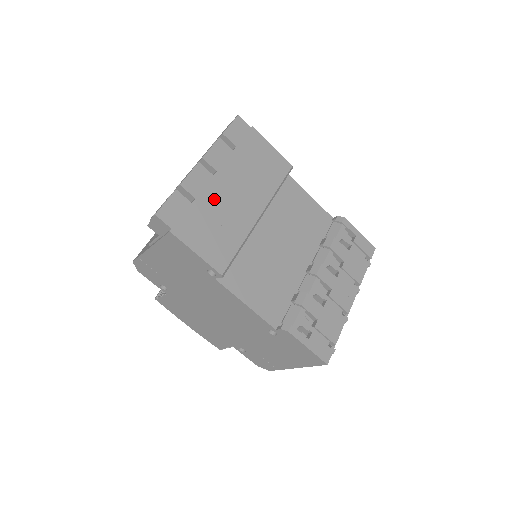
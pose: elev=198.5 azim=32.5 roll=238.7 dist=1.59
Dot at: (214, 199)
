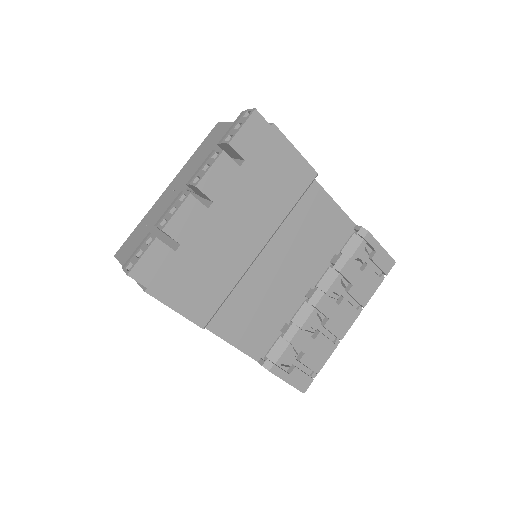
Dot at: (205, 240)
